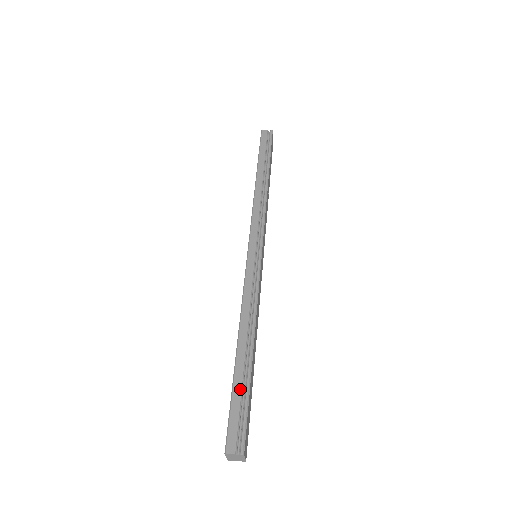
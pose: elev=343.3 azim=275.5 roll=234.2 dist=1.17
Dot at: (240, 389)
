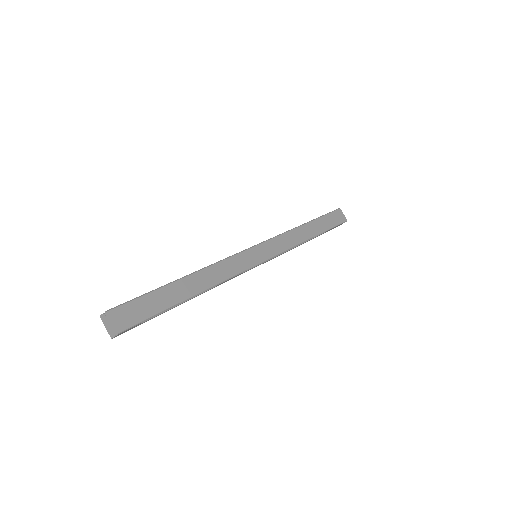
Dot at: occluded
